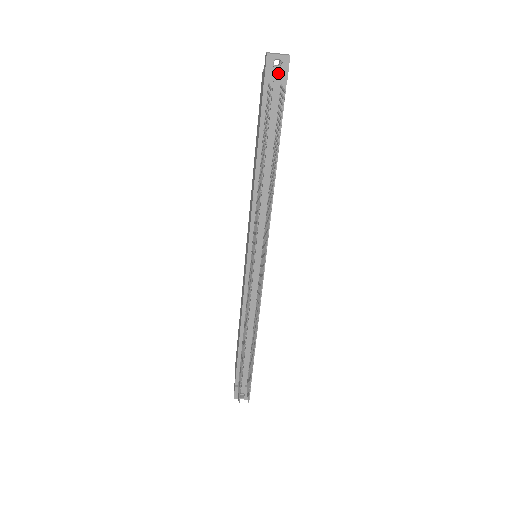
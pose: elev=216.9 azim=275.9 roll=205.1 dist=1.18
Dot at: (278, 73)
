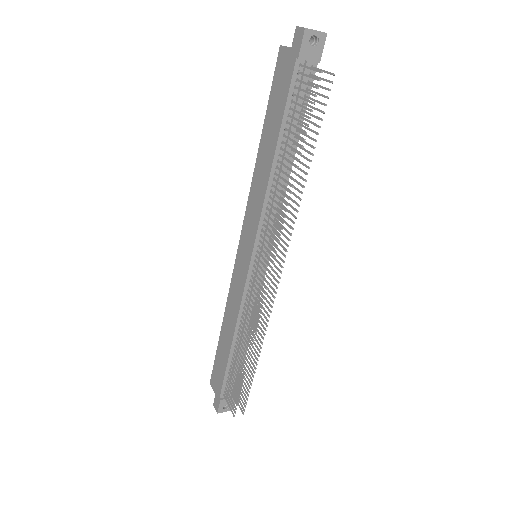
Dot at: (313, 52)
